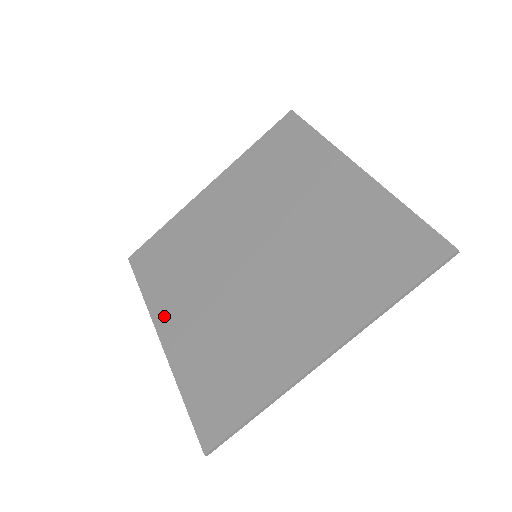
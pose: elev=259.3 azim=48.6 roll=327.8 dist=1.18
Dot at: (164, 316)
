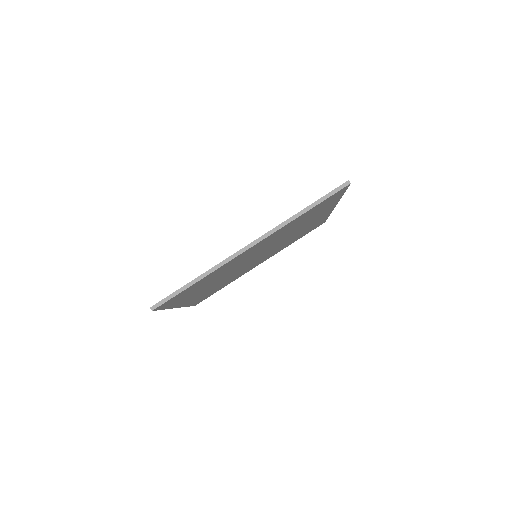
Dot at: occluded
